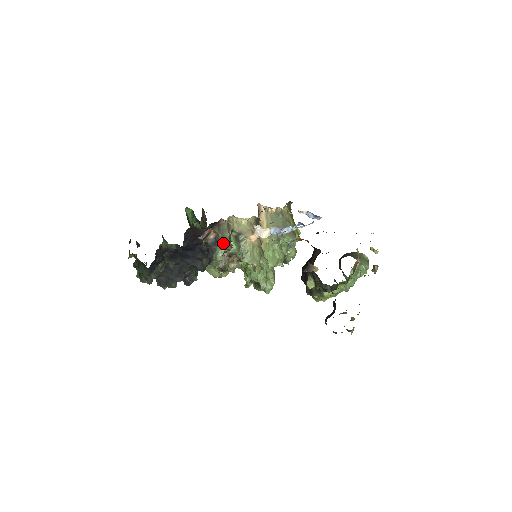
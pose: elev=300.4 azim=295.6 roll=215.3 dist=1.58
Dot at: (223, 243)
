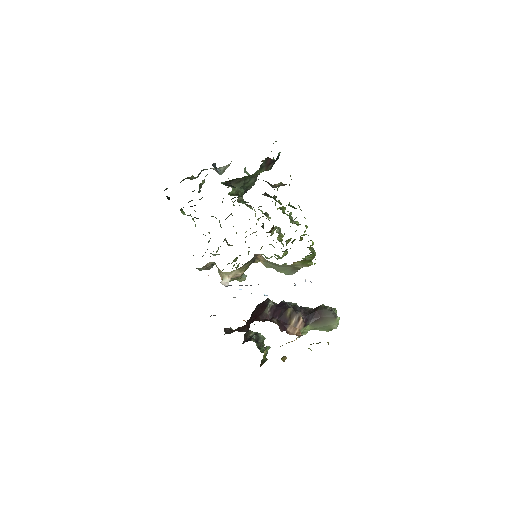
Dot at: occluded
